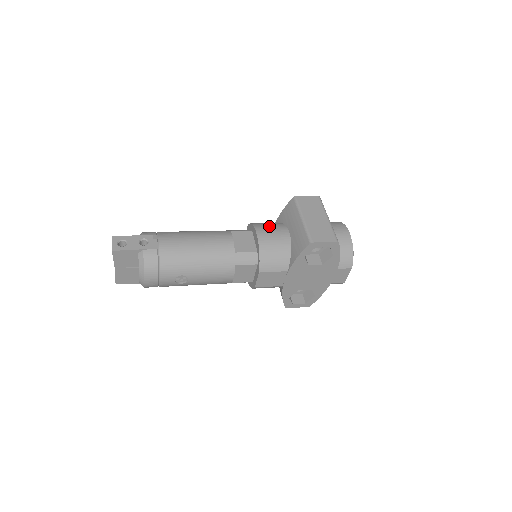
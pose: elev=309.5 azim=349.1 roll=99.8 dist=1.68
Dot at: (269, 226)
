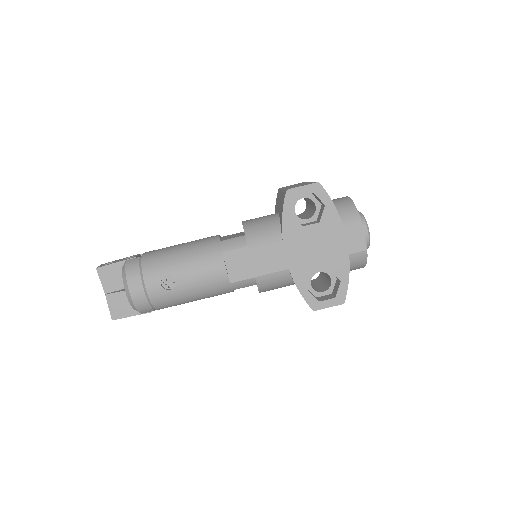
Dot at: occluded
